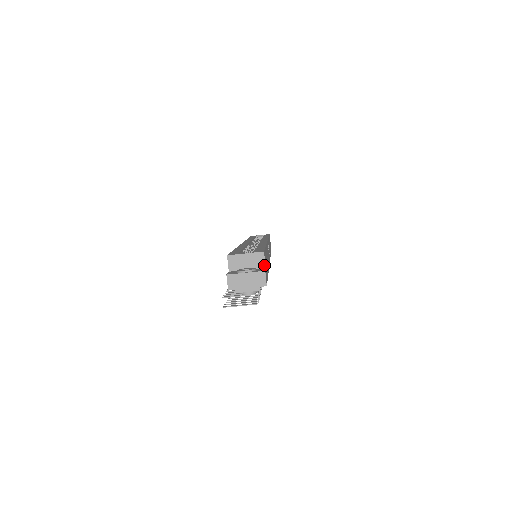
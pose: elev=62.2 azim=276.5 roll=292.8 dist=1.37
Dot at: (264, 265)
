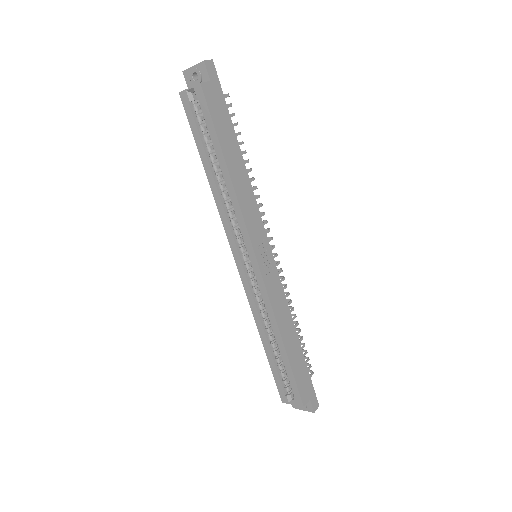
Dot at: (308, 401)
